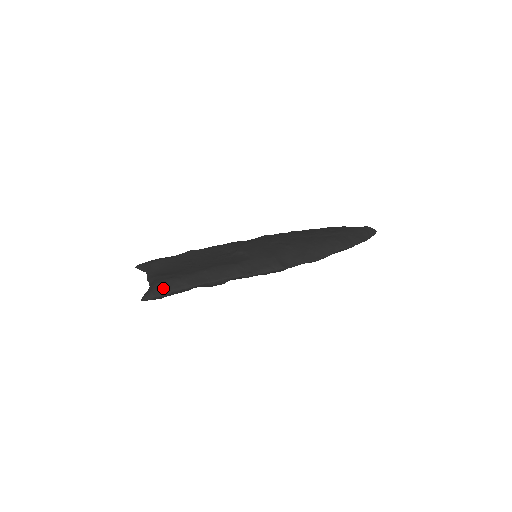
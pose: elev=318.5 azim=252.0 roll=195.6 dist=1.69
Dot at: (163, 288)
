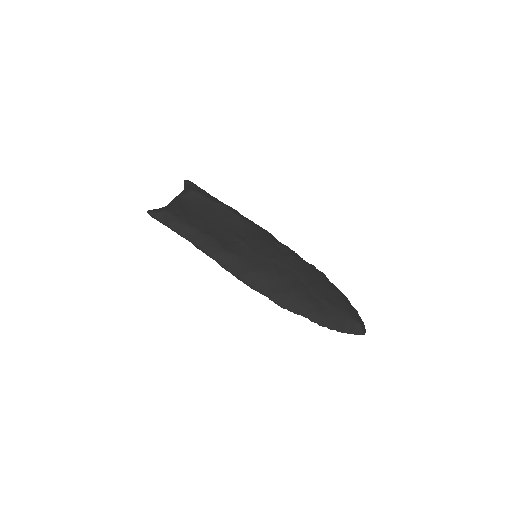
Dot at: (165, 218)
